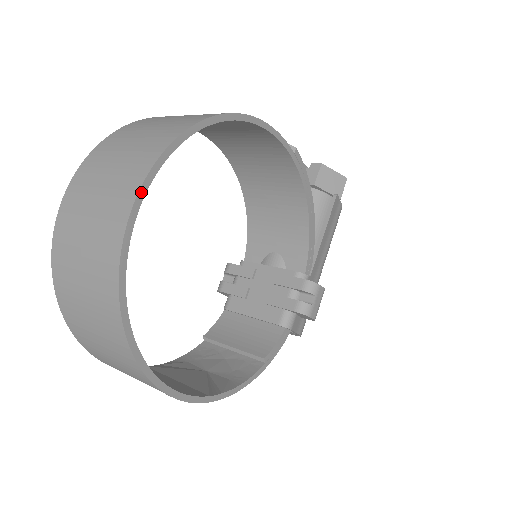
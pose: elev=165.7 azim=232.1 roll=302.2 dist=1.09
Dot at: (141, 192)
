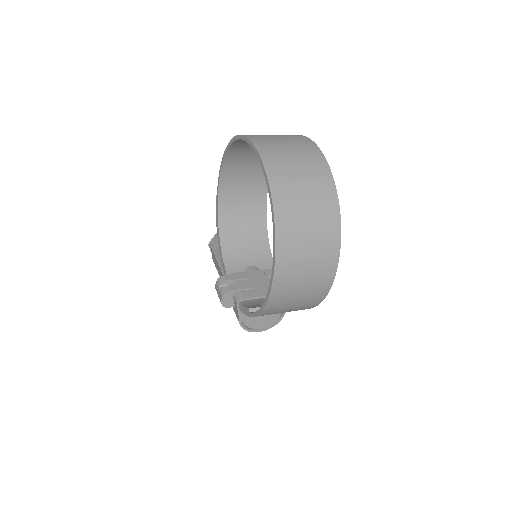
Dot at: (312, 142)
